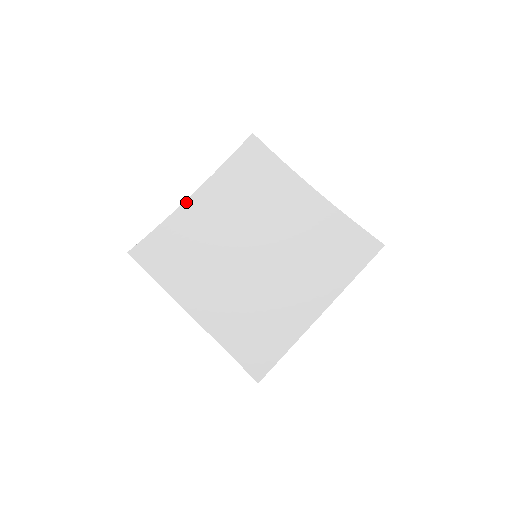
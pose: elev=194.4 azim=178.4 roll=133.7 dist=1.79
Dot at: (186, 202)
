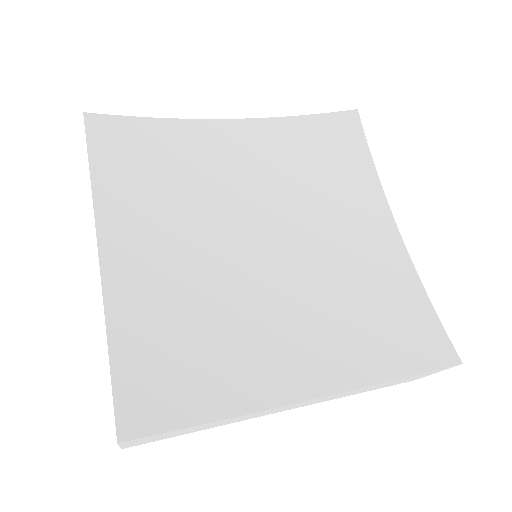
Dot at: (104, 278)
